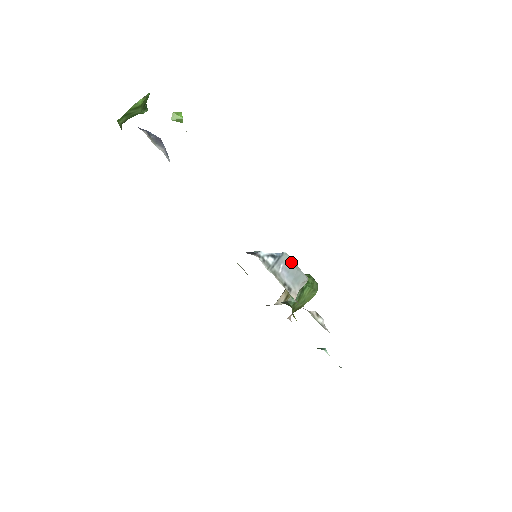
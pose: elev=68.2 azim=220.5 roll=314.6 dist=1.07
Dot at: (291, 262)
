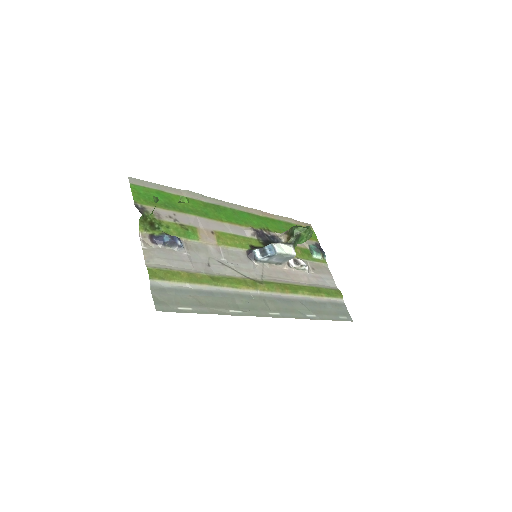
Dot at: (282, 256)
